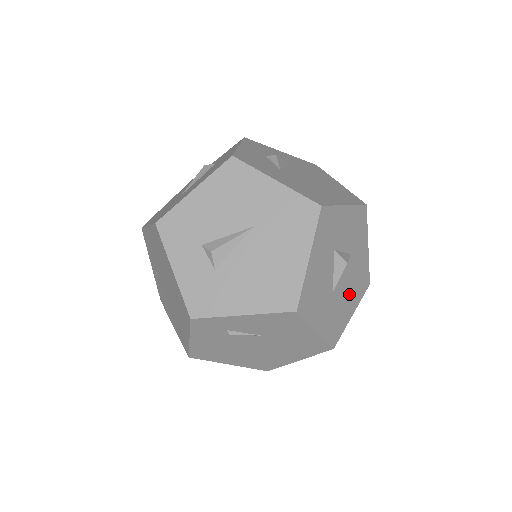
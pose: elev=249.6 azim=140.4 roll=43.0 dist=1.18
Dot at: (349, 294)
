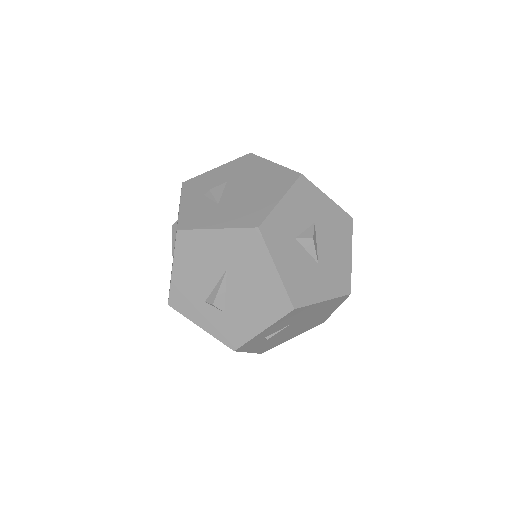
Dot at: (336, 247)
